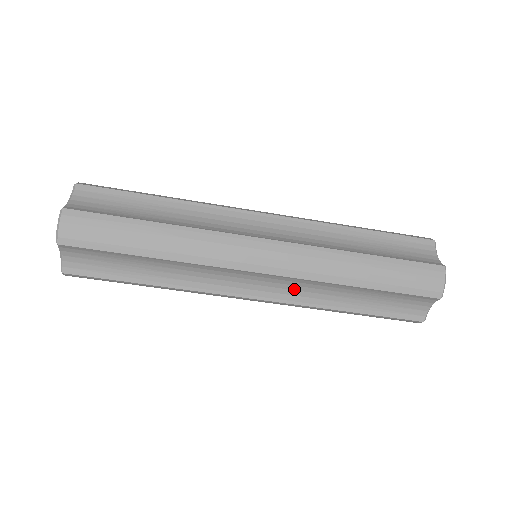
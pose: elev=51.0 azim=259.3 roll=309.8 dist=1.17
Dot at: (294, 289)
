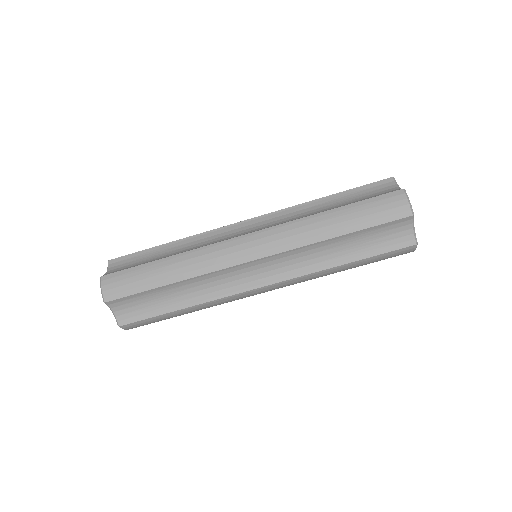
Dot at: (290, 264)
